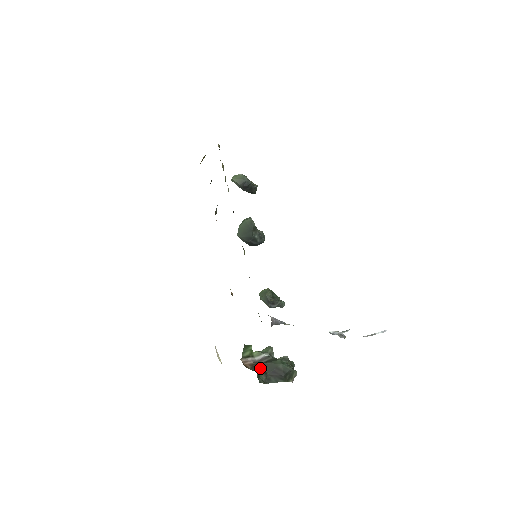
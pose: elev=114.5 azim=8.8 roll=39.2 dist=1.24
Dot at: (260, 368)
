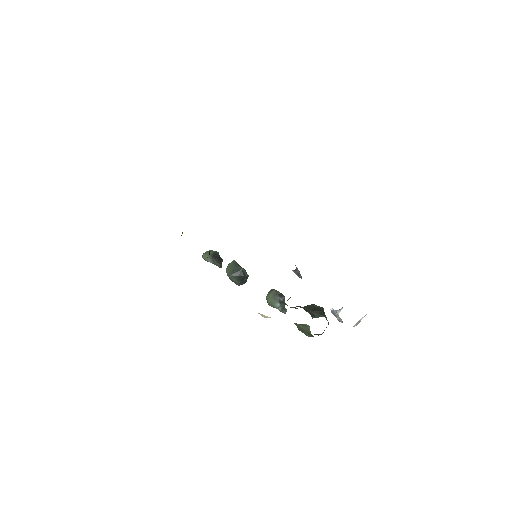
Dot at: occluded
